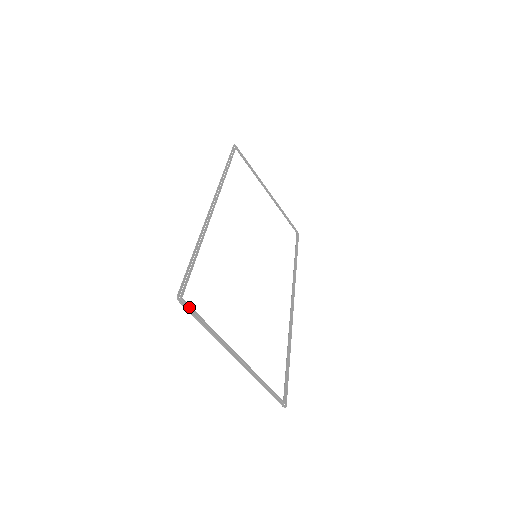
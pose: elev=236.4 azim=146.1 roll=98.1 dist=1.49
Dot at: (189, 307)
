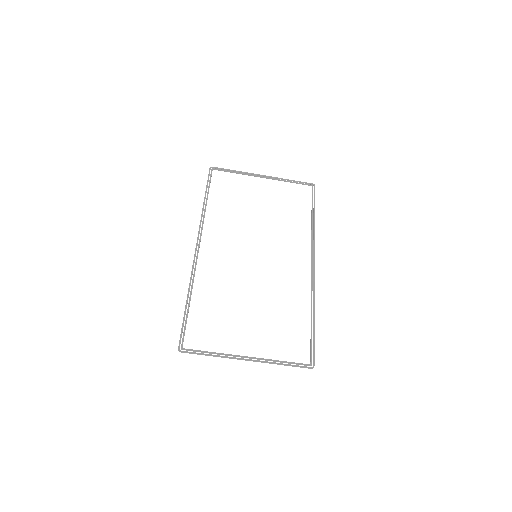
Dot at: occluded
